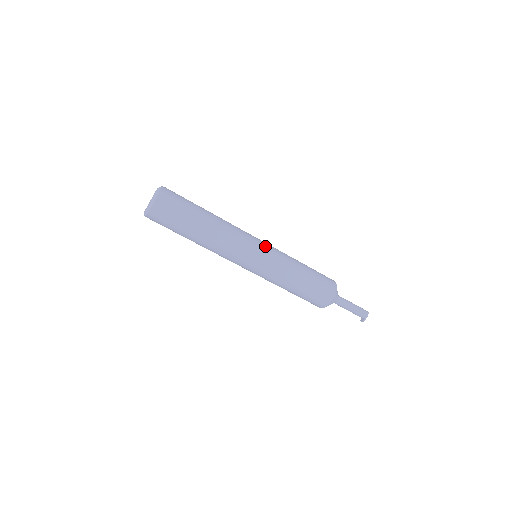
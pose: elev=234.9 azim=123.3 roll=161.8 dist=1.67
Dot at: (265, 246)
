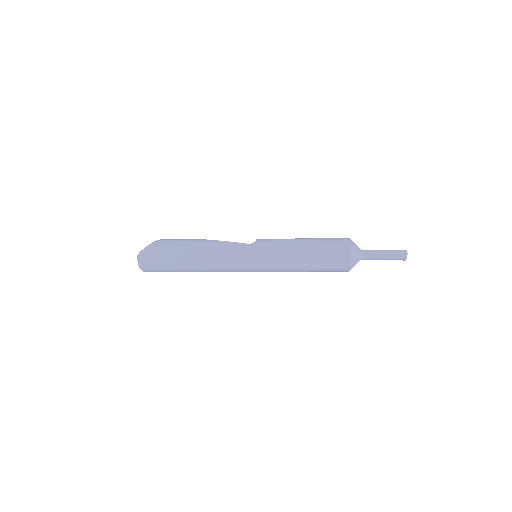
Dot at: (255, 258)
